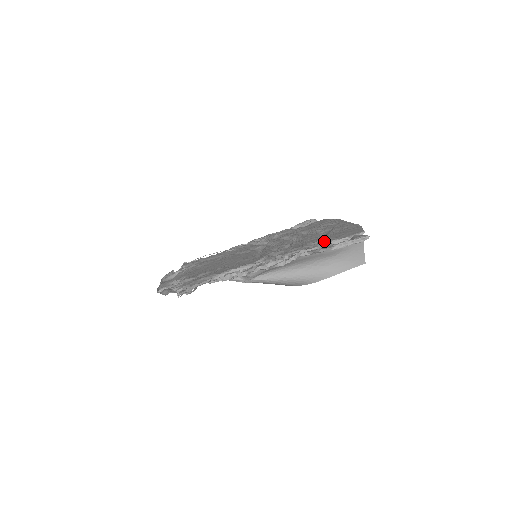
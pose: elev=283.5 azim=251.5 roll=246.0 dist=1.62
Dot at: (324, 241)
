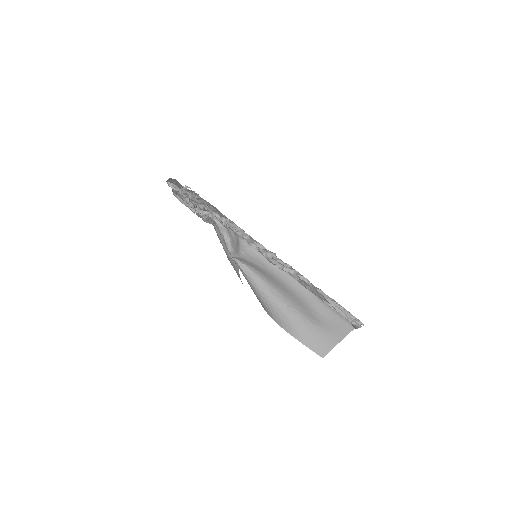
Dot at: occluded
